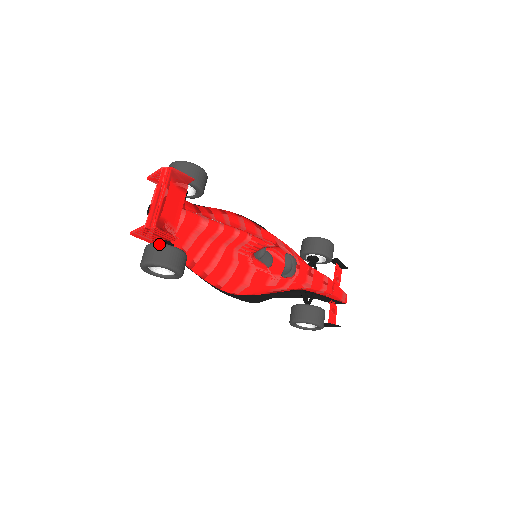
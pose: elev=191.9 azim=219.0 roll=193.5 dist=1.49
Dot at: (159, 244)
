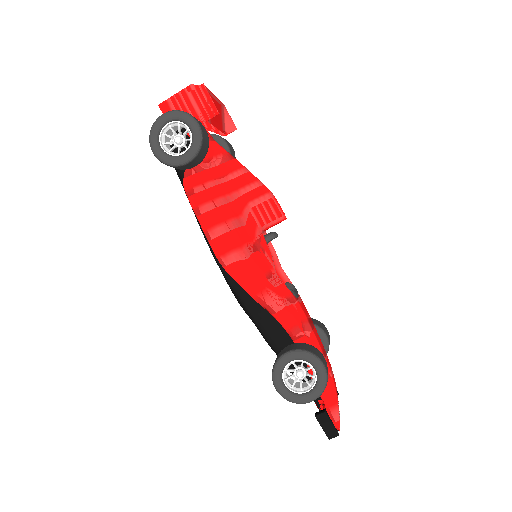
Dot at: occluded
